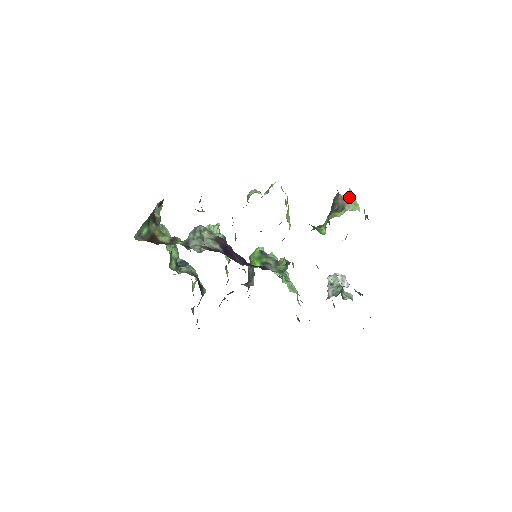
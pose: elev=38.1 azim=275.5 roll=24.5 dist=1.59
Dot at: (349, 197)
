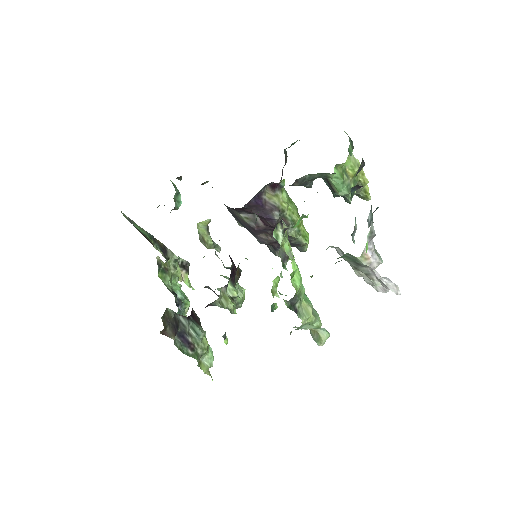
Dot at: occluded
